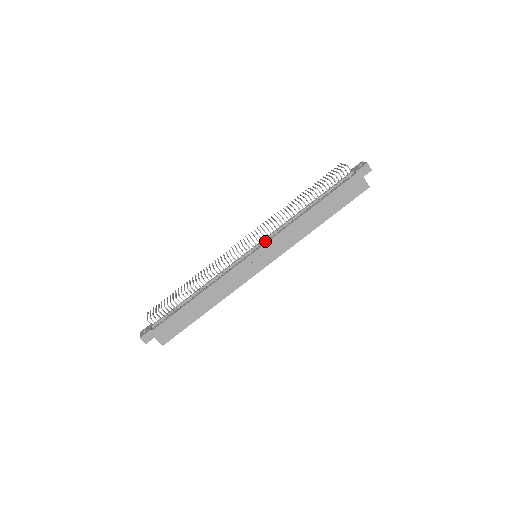
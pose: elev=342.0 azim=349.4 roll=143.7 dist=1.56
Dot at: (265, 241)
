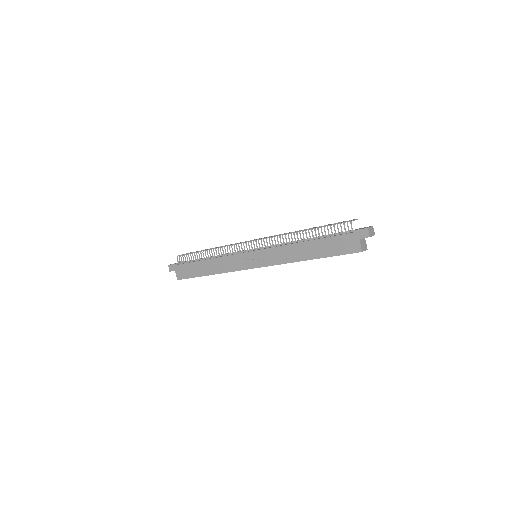
Dot at: (265, 248)
